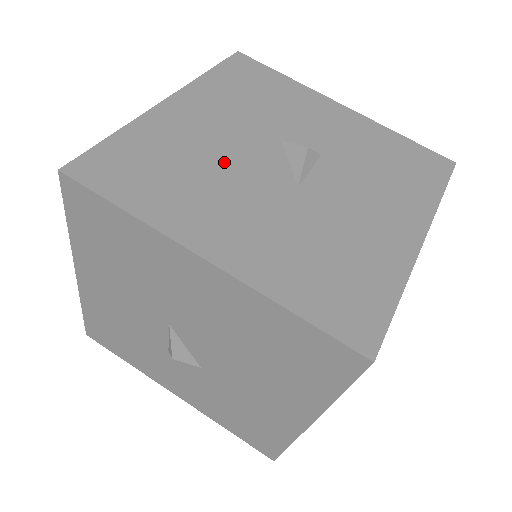
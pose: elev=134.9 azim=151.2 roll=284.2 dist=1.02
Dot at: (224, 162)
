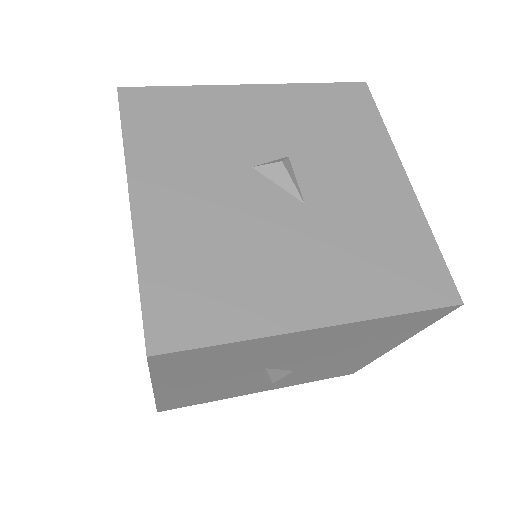
Dot at: (240, 228)
